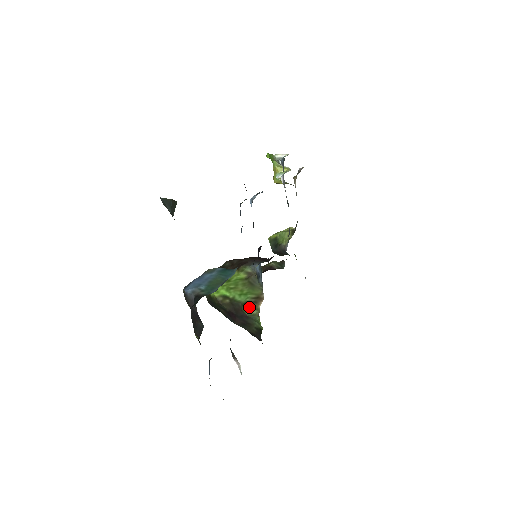
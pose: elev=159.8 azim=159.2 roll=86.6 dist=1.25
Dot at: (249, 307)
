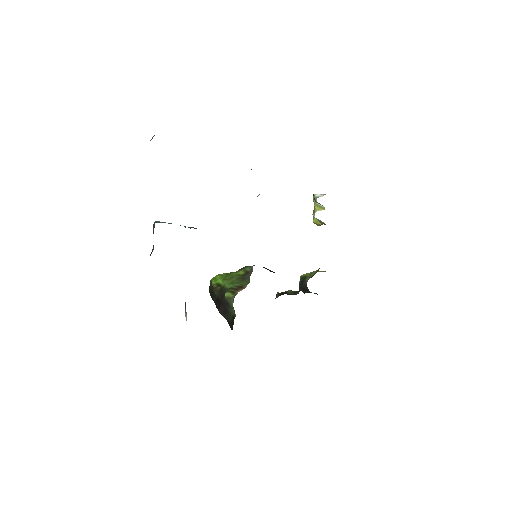
Dot at: (230, 291)
